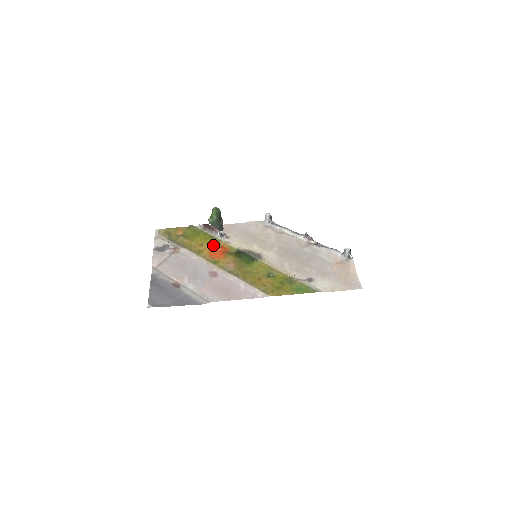
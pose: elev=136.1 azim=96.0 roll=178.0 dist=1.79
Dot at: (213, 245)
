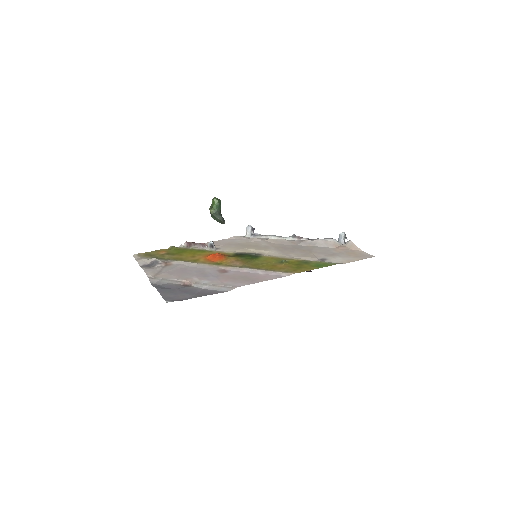
Dot at: (206, 254)
